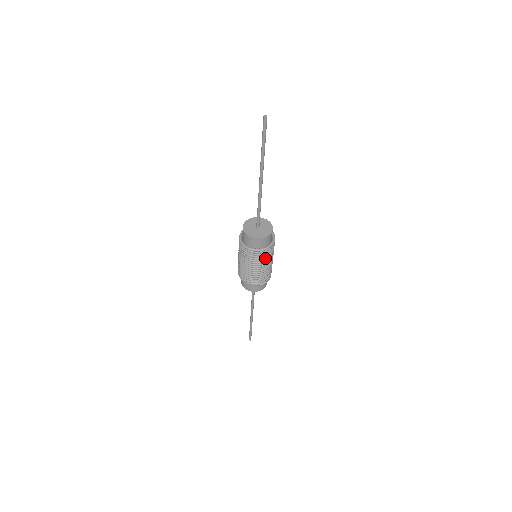
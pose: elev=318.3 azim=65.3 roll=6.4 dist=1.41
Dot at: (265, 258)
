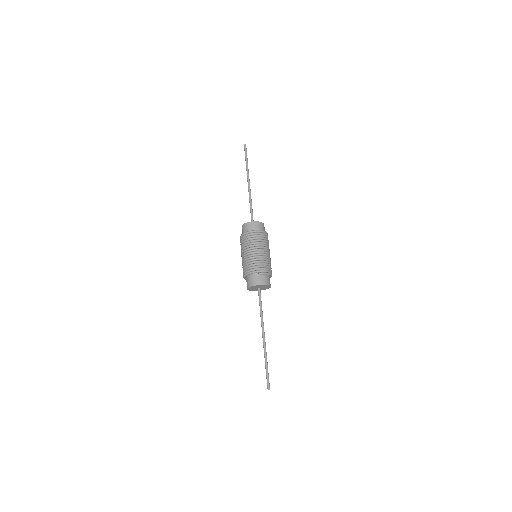
Dot at: (258, 241)
